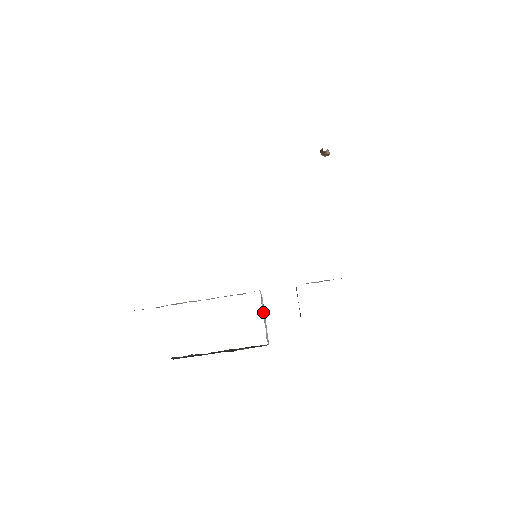
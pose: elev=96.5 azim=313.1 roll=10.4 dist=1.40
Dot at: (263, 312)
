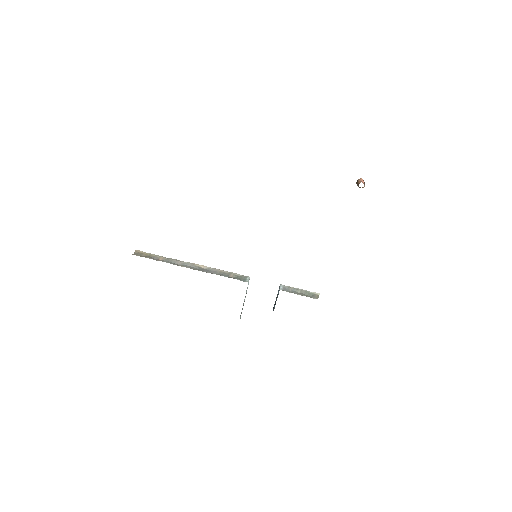
Dot at: occluded
